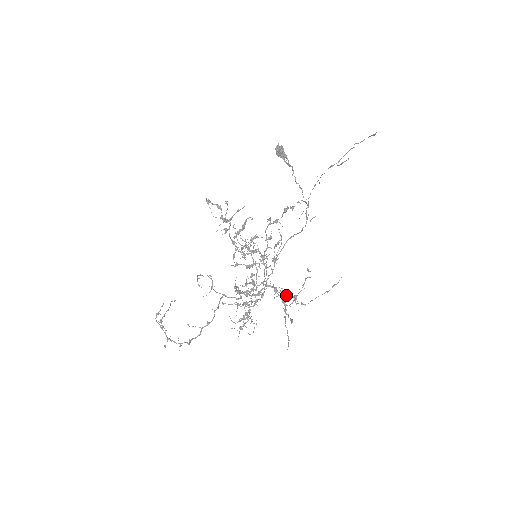
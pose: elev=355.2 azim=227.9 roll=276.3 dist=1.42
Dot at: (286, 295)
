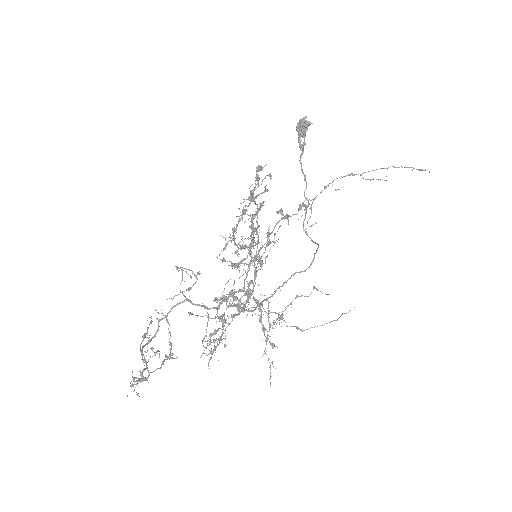
Dot at: (270, 312)
